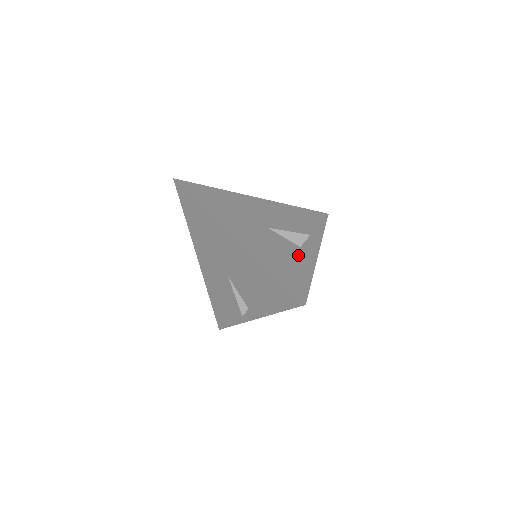
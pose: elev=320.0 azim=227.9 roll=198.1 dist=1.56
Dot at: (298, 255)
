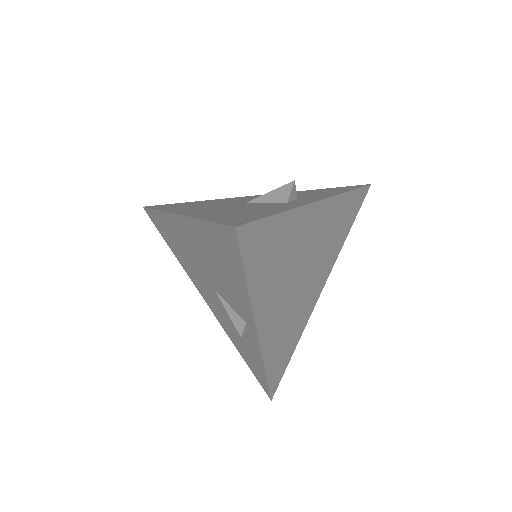
Dot at: (274, 206)
